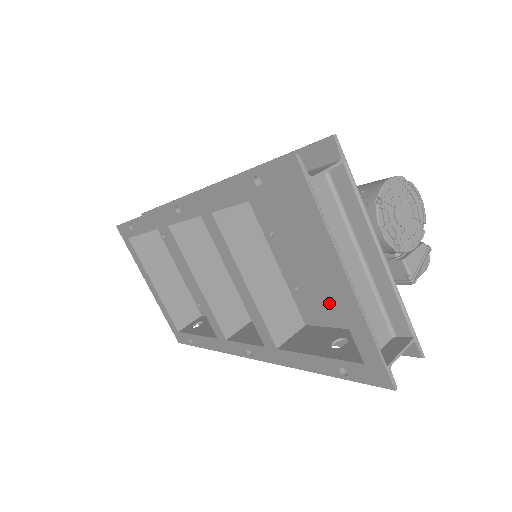
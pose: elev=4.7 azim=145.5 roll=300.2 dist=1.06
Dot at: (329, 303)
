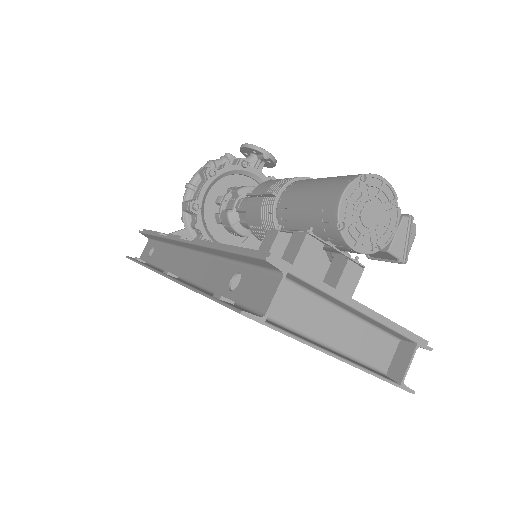
Dot at: occluded
